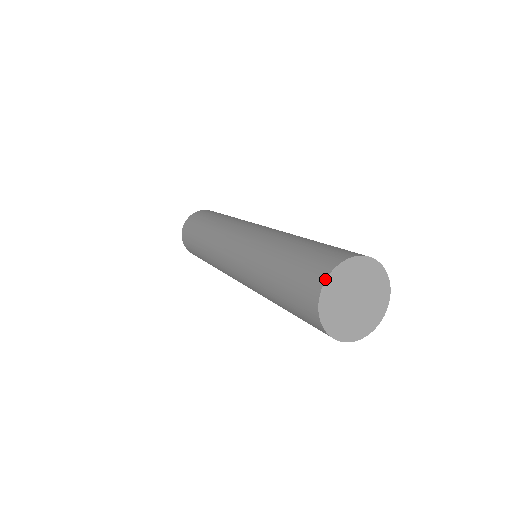
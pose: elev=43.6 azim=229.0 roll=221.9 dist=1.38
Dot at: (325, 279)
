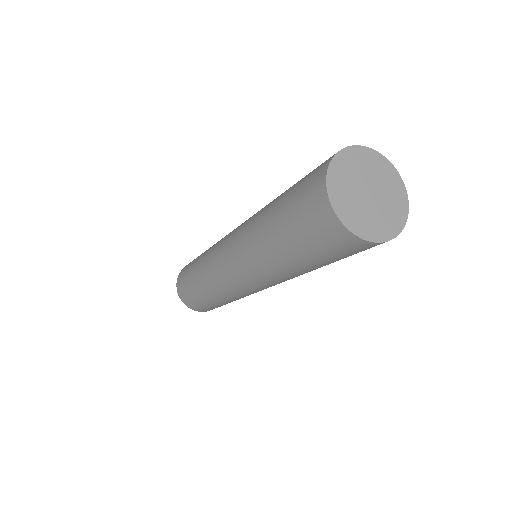
Dot at: (326, 171)
